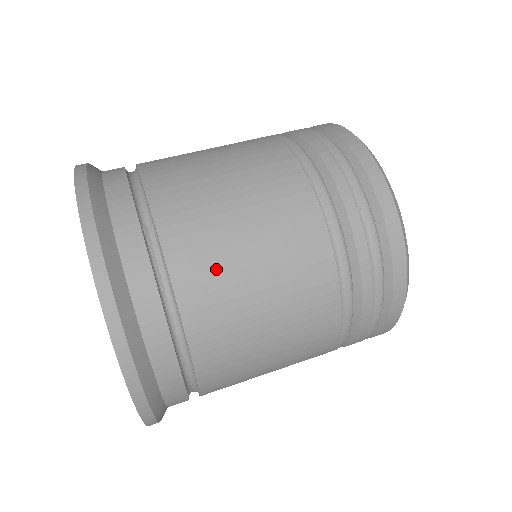
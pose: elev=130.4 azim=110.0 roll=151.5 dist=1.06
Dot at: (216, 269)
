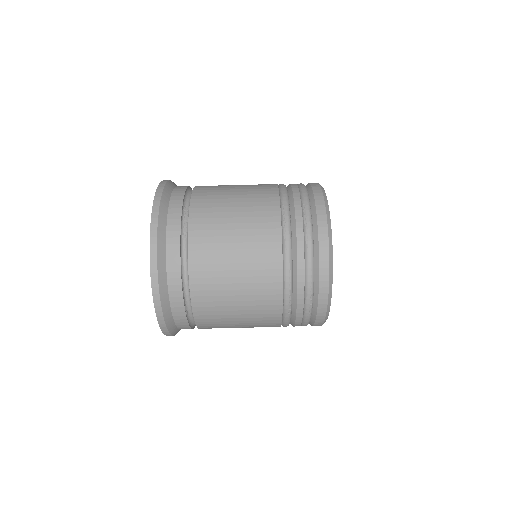
Dot at: (213, 232)
